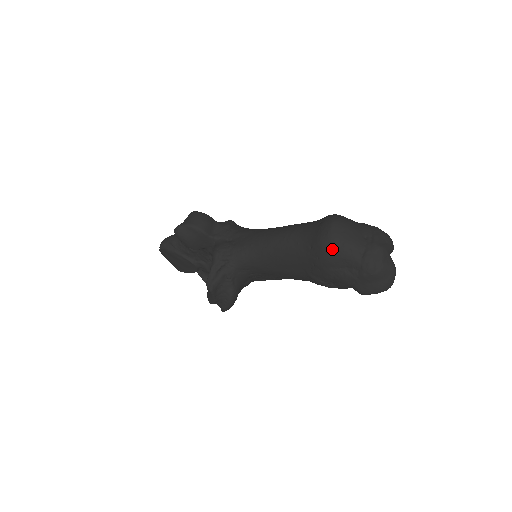
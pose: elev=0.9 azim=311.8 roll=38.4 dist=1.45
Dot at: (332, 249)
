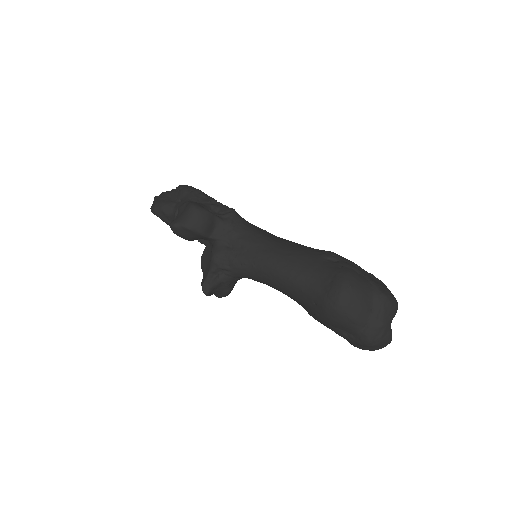
Dot at: (335, 318)
